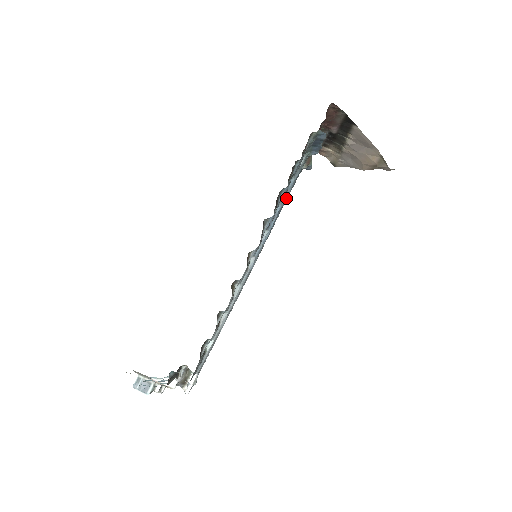
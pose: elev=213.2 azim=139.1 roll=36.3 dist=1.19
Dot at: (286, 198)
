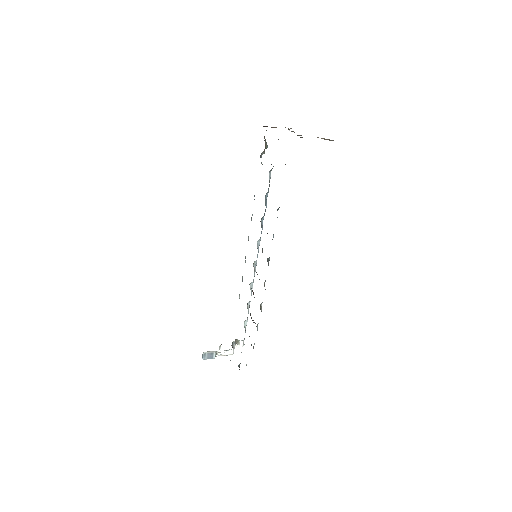
Dot at: occluded
